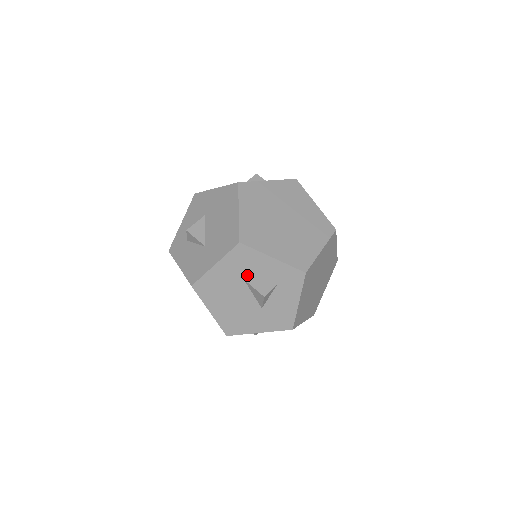
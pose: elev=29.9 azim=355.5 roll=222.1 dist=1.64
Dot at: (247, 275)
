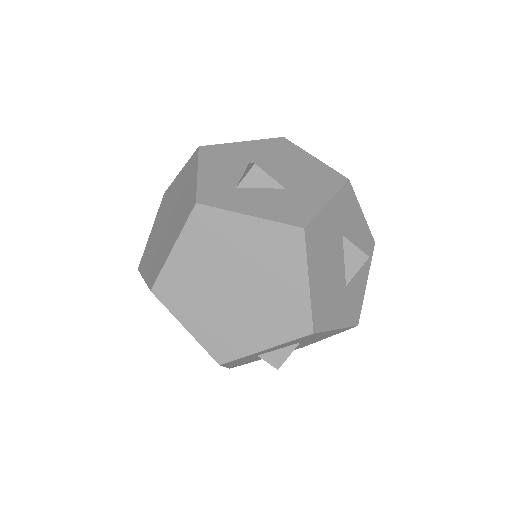
Dot at: (345, 229)
